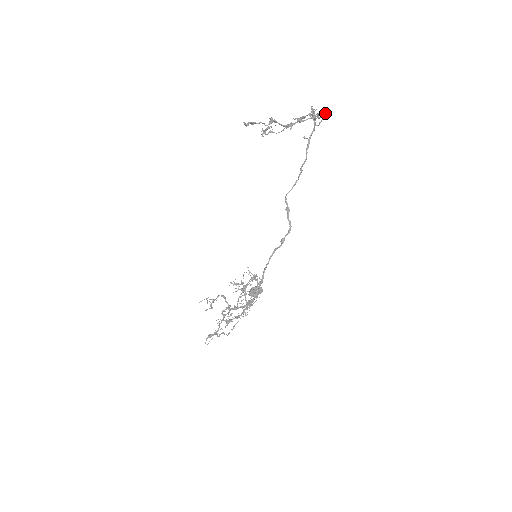
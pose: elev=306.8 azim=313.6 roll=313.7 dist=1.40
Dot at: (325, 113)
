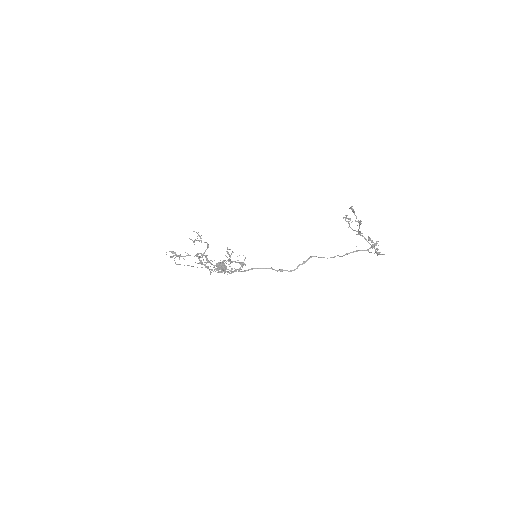
Dot at: occluded
